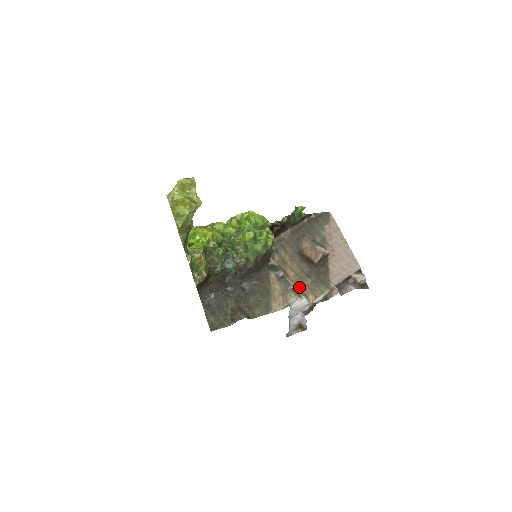
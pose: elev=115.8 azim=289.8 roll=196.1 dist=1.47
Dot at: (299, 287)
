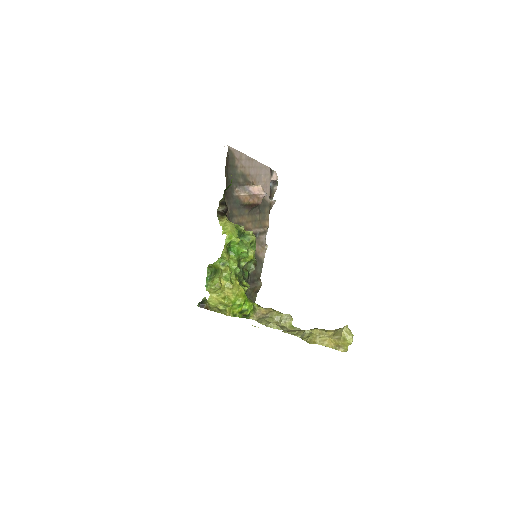
Dot at: (259, 227)
